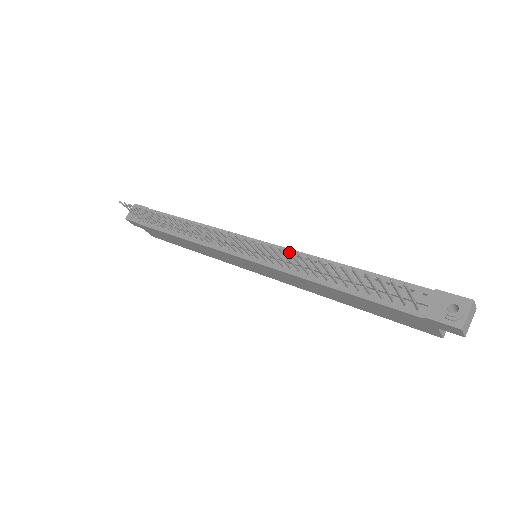
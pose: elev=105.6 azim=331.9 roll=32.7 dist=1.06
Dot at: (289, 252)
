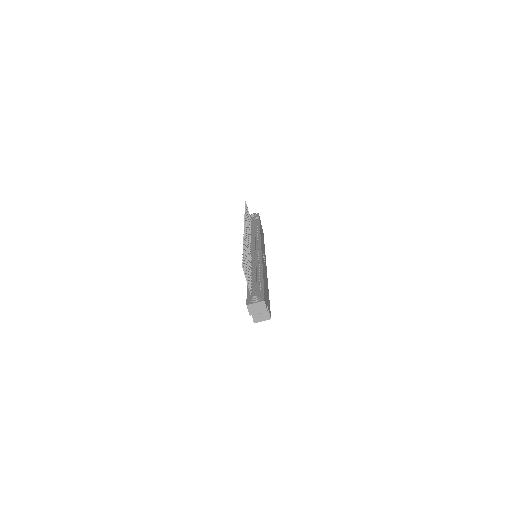
Dot at: (244, 242)
